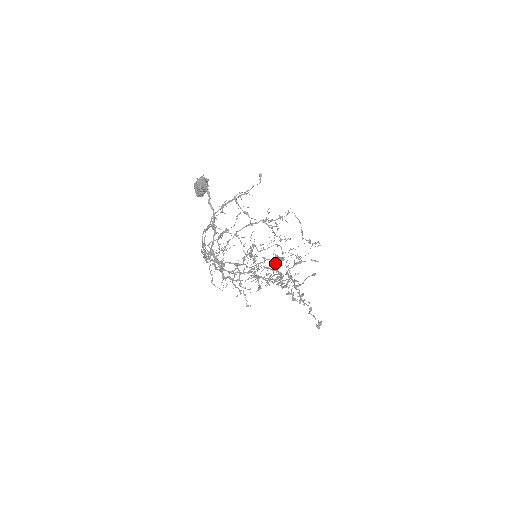
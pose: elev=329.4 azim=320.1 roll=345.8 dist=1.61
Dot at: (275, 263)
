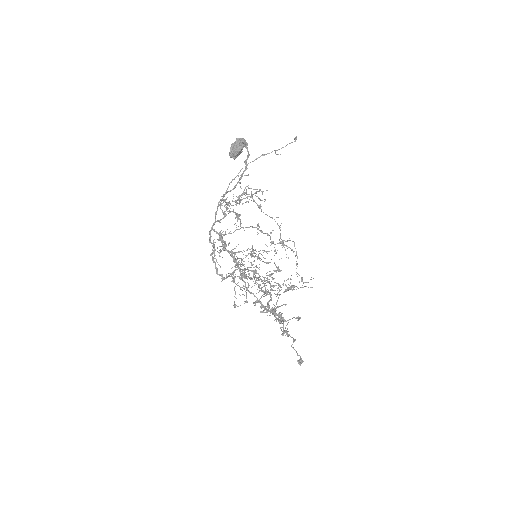
Dot at: (270, 275)
